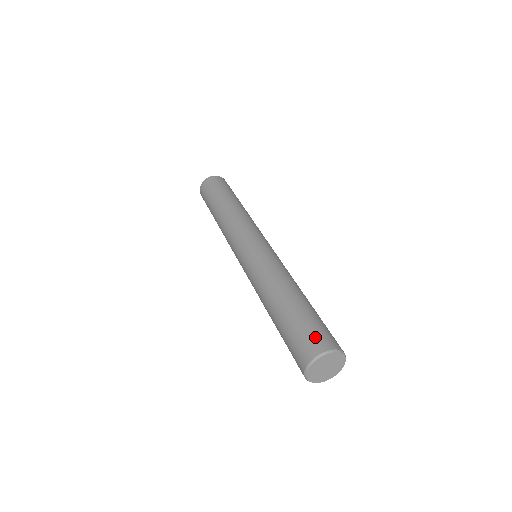
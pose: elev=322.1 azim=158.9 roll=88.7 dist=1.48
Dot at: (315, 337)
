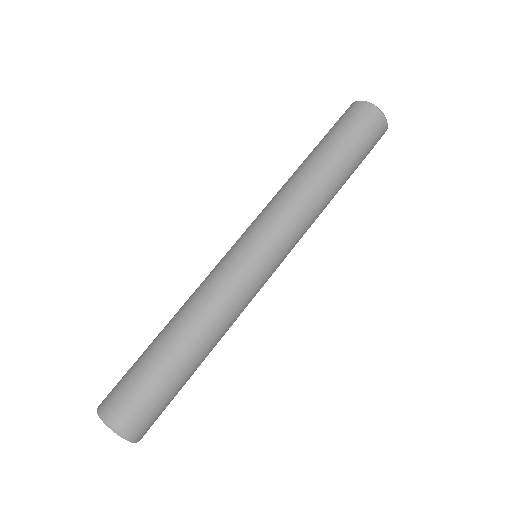
Dot at: (113, 389)
